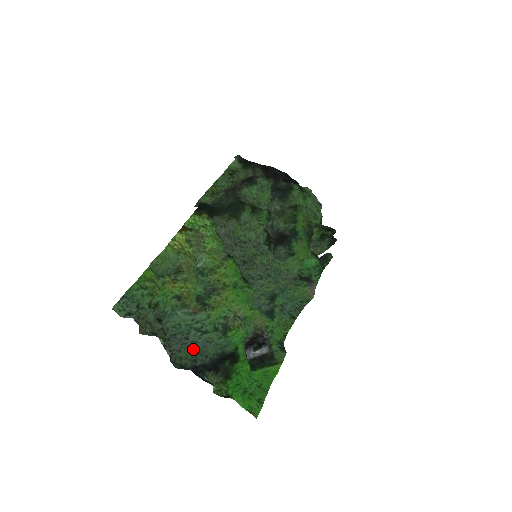
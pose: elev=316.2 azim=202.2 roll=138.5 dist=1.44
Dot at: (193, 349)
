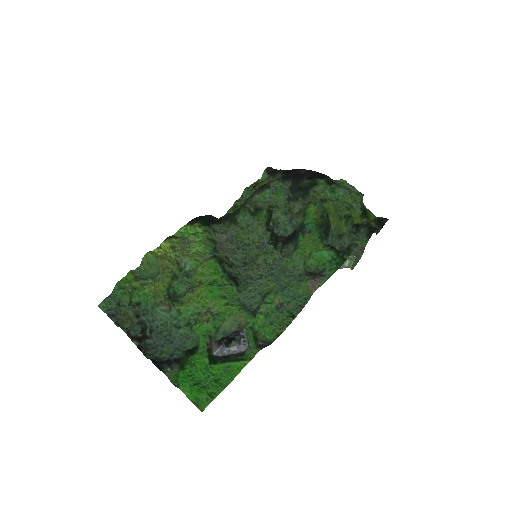
Dot at: (174, 345)
